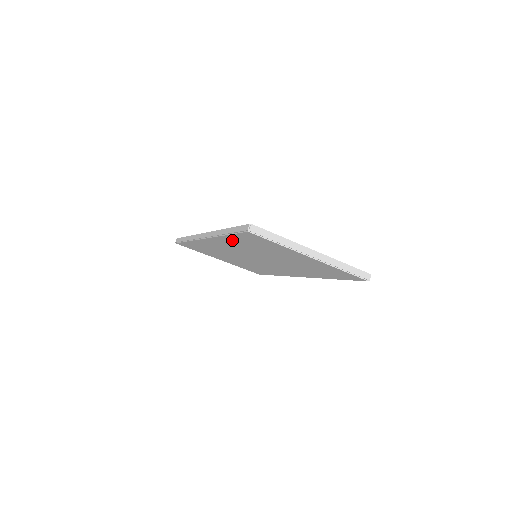
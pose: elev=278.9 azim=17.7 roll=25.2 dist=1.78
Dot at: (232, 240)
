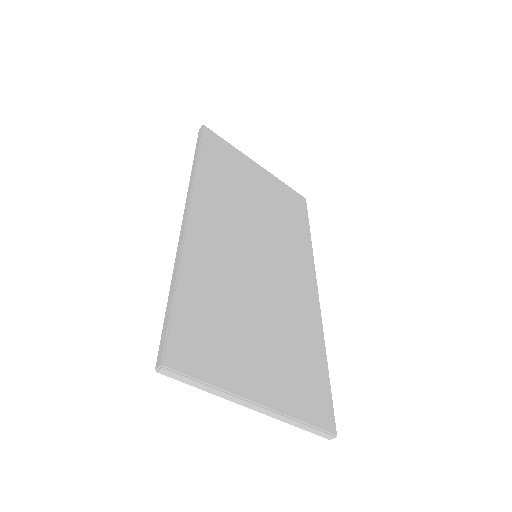
Dot at: occluded
